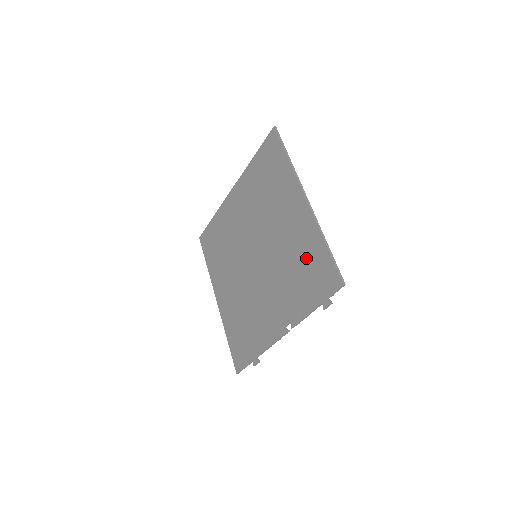
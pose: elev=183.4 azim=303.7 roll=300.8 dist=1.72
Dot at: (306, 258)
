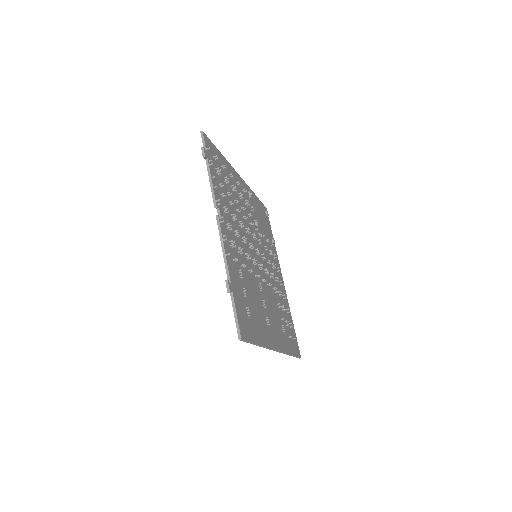
Dot at: occluded
